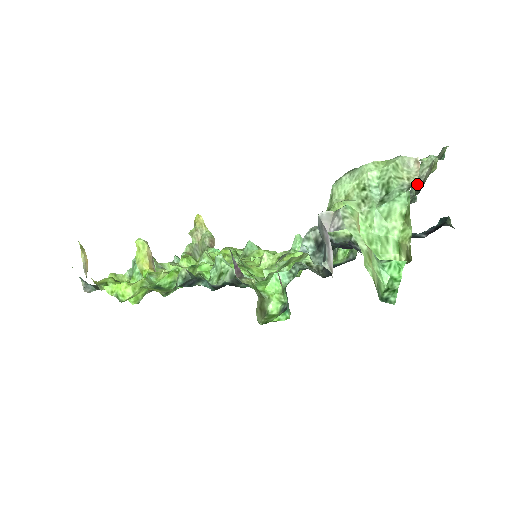
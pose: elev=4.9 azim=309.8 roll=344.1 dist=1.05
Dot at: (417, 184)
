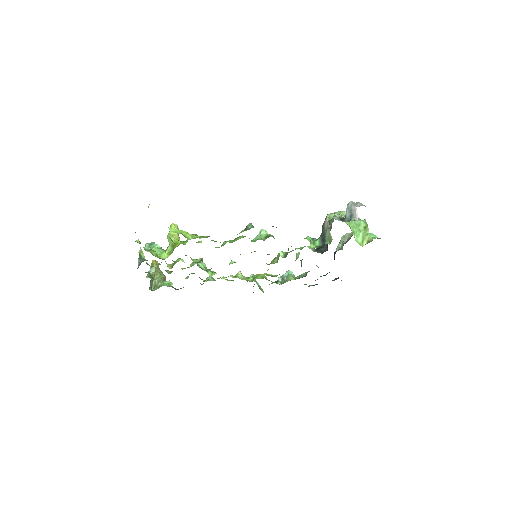
Dot at: (344, 241)
